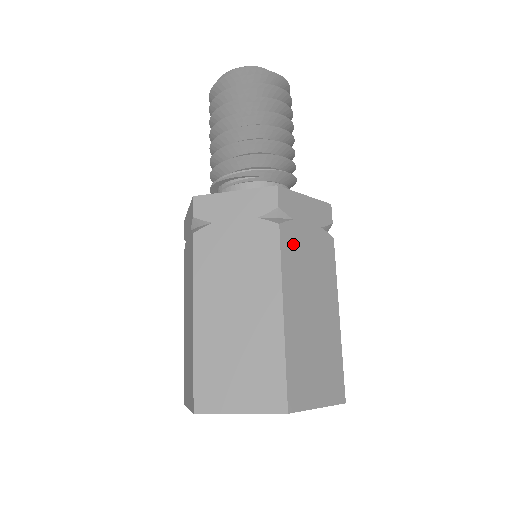
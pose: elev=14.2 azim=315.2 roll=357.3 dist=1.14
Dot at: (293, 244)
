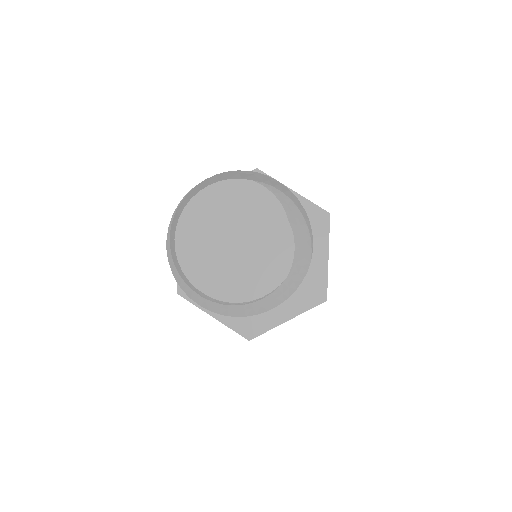
Dot at: occluded
